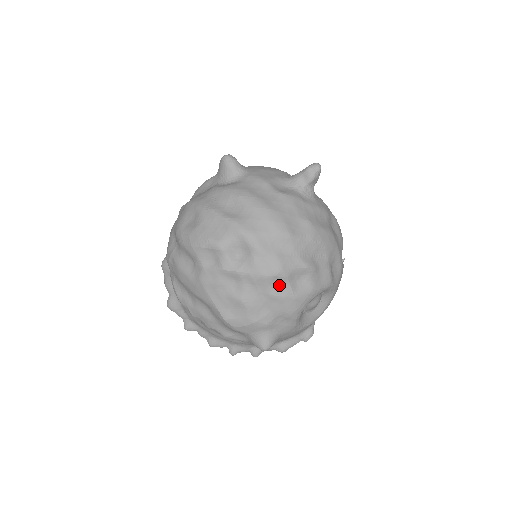
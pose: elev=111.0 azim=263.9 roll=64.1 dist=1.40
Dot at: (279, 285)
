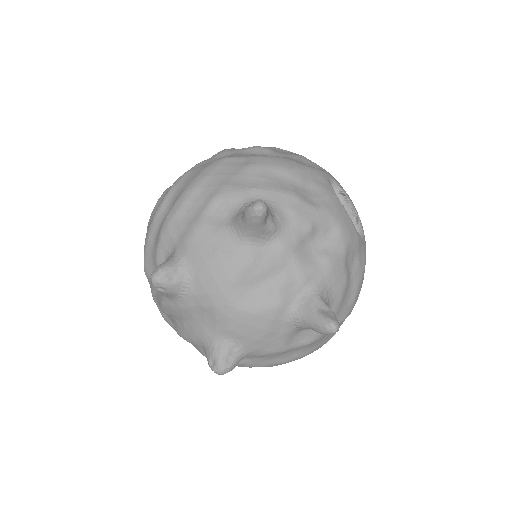
Dot at: occluded
